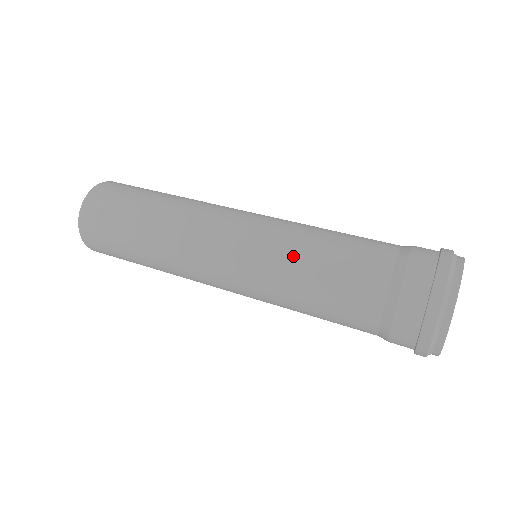
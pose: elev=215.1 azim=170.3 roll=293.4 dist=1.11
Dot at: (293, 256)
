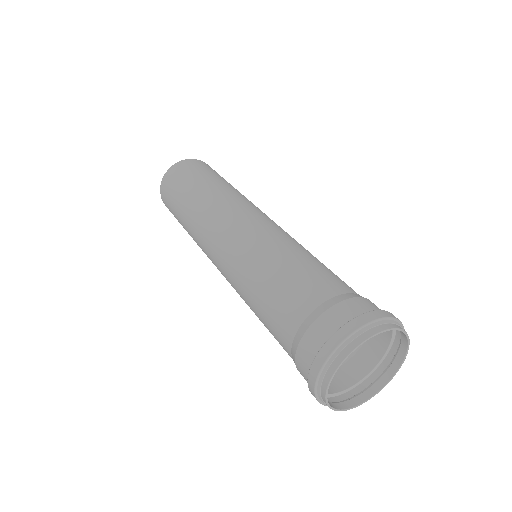
Dot at: (244, 296)
